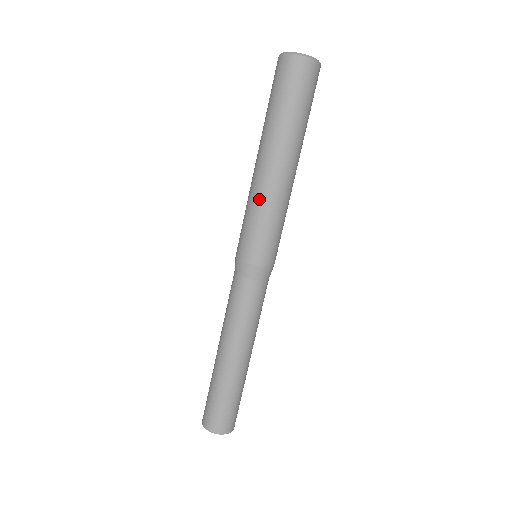
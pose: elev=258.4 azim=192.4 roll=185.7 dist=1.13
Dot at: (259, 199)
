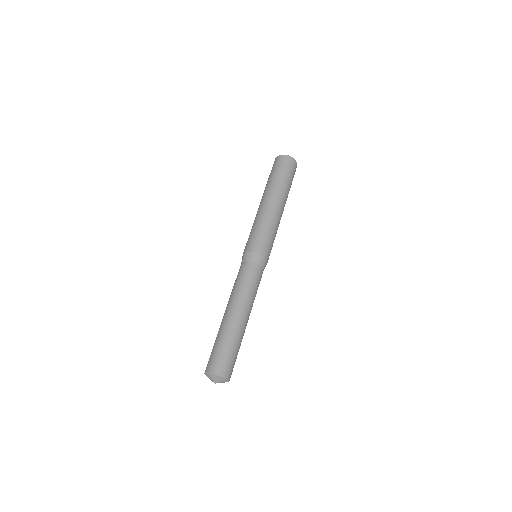
Dot at: occluded
